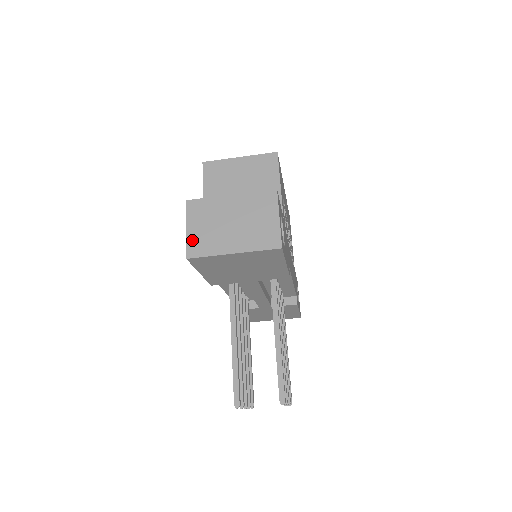
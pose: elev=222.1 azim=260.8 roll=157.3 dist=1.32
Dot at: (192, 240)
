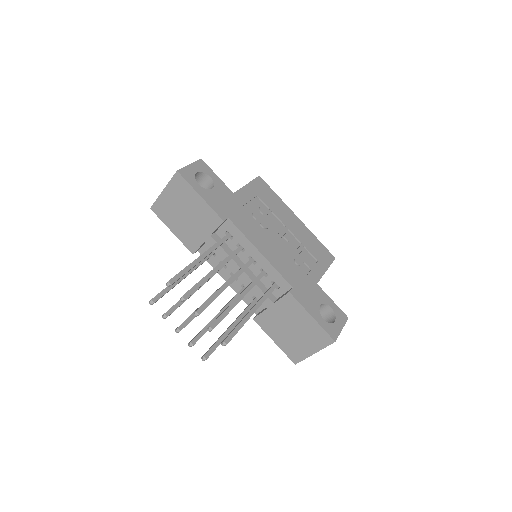
Dot at: occluded
